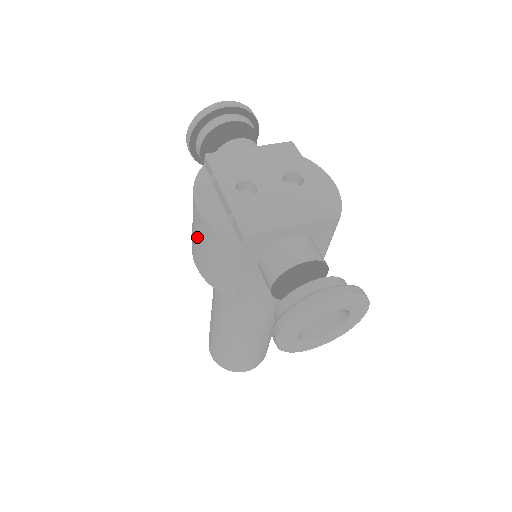
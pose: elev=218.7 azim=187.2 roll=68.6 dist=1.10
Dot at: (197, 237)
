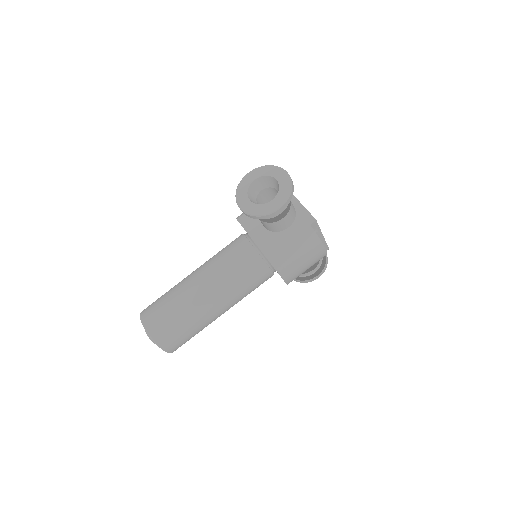
Dot at: occluded
